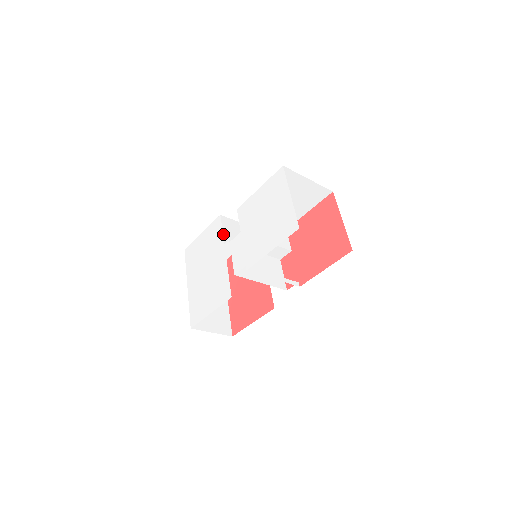
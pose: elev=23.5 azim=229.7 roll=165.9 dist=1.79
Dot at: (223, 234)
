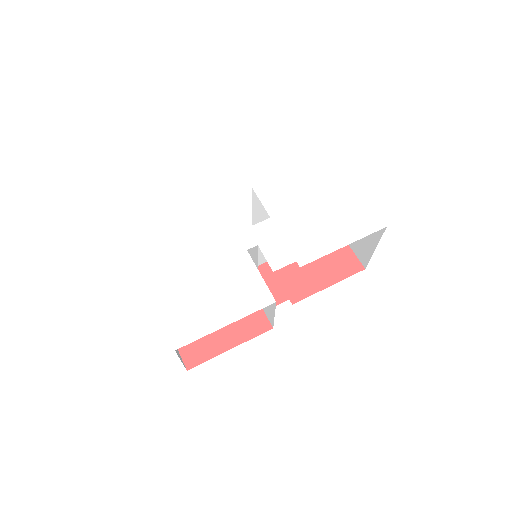
Dot at: occluded
